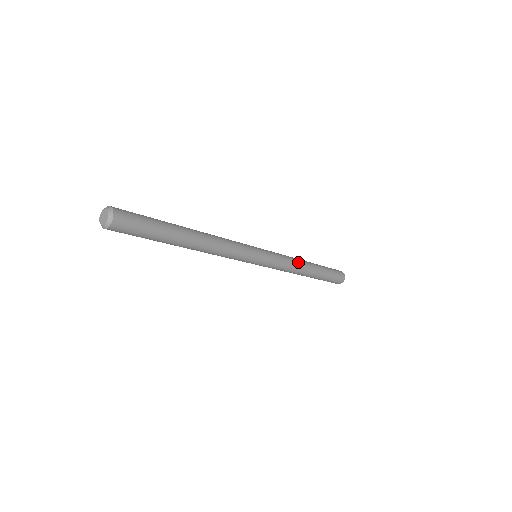
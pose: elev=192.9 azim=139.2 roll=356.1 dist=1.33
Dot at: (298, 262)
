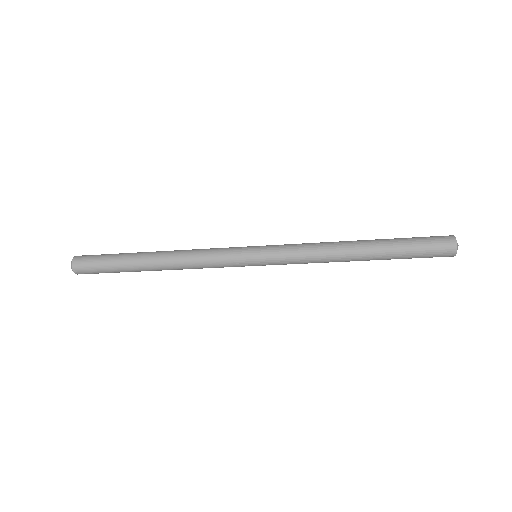
Dot at: (328, 252)
